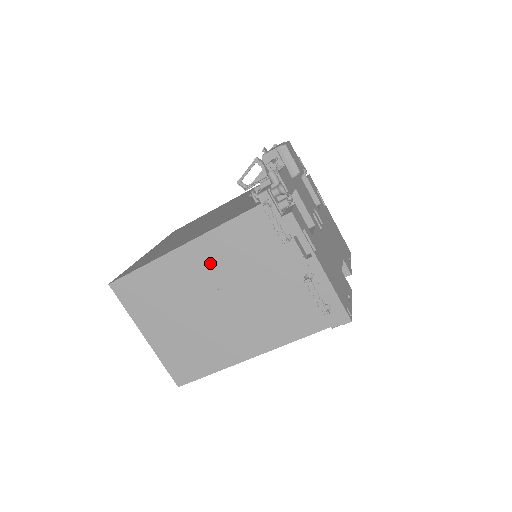
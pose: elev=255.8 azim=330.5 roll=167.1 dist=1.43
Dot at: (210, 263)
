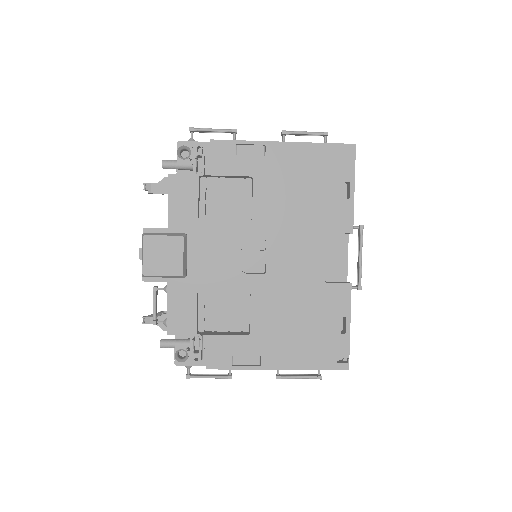
Dot at: occluded
